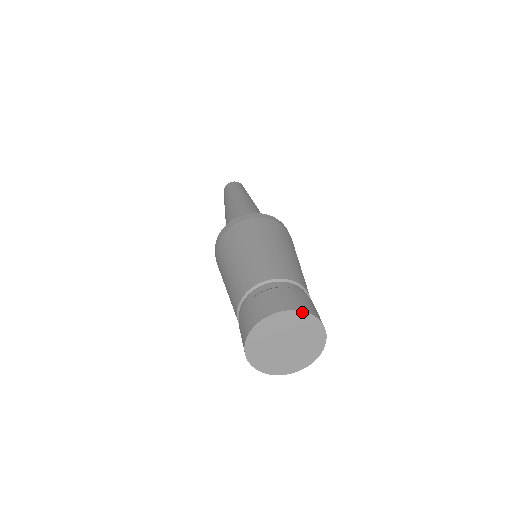
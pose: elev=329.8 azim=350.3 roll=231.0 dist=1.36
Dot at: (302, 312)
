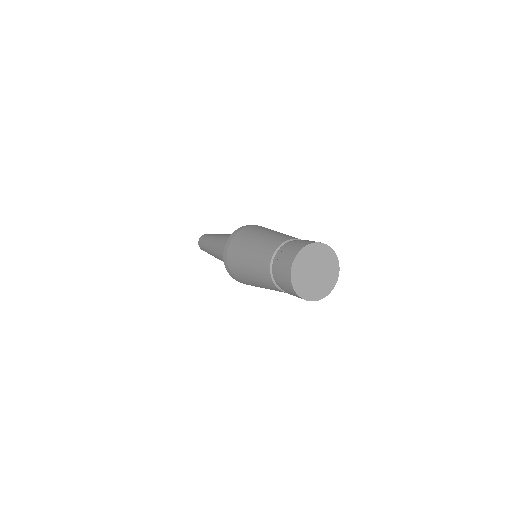
Dot at: (331, 248)
